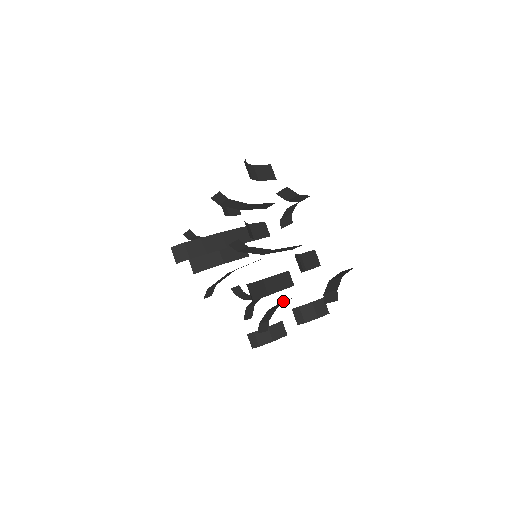
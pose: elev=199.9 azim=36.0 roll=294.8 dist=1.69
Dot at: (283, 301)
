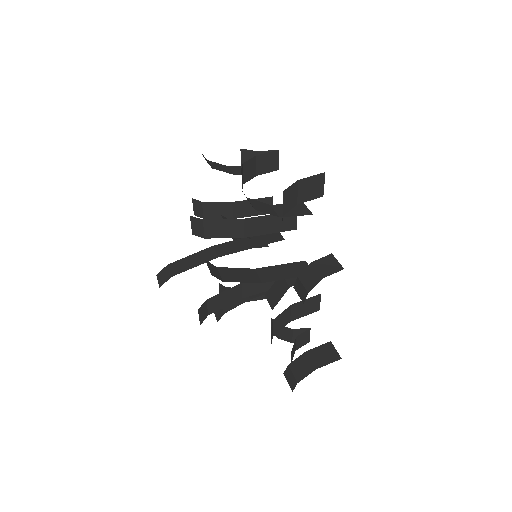
Dot at: (315, 307)
